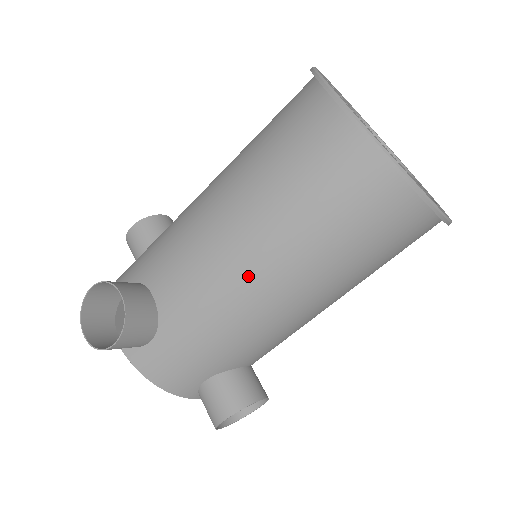
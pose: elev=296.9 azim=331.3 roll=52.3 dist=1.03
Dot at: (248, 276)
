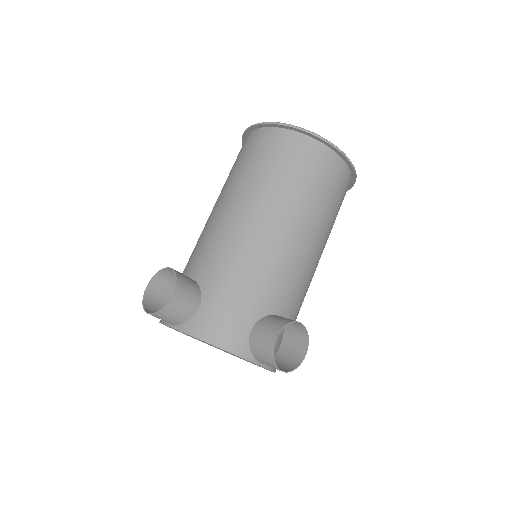
Dot at: (248, 223)
